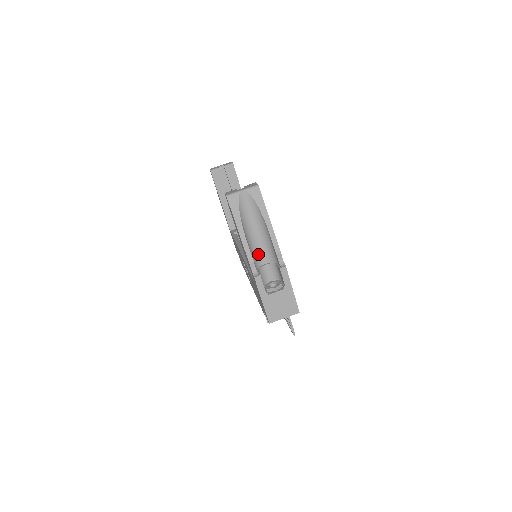
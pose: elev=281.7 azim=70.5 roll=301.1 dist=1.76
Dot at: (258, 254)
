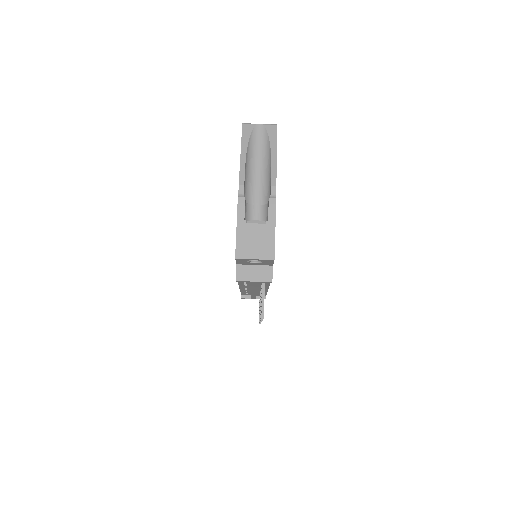
Dot at: (253, 191)
